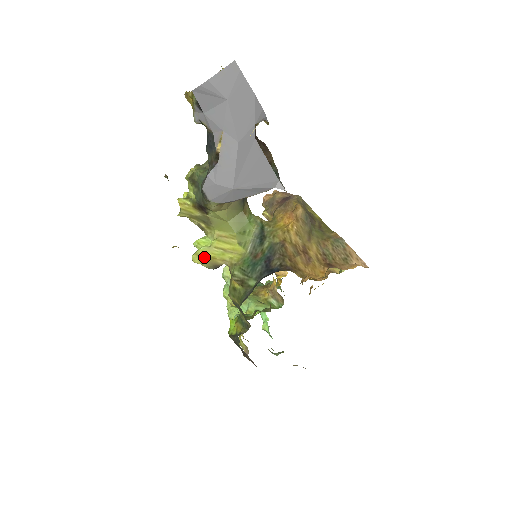
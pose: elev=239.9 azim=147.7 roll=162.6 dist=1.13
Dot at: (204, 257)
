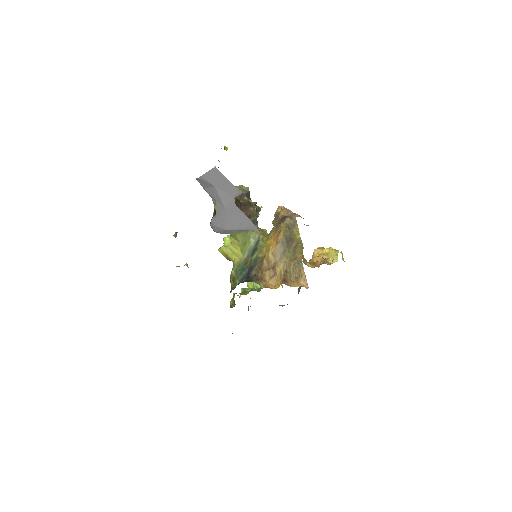
Dot at: (224, 252)
